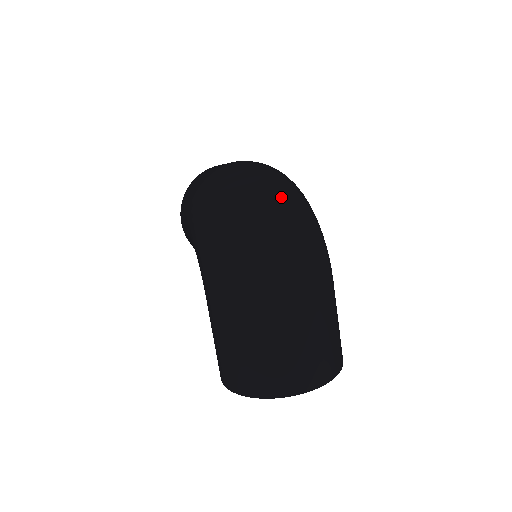
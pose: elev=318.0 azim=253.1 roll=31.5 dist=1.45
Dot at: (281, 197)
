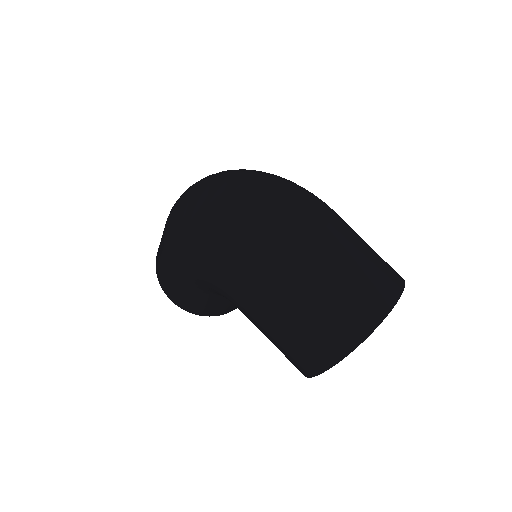
Dot at: (241, 173)
